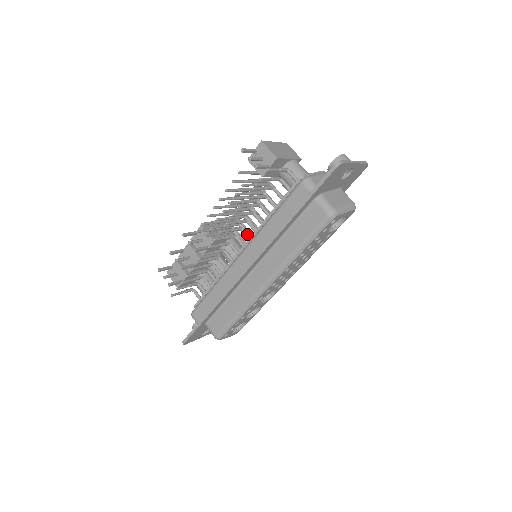
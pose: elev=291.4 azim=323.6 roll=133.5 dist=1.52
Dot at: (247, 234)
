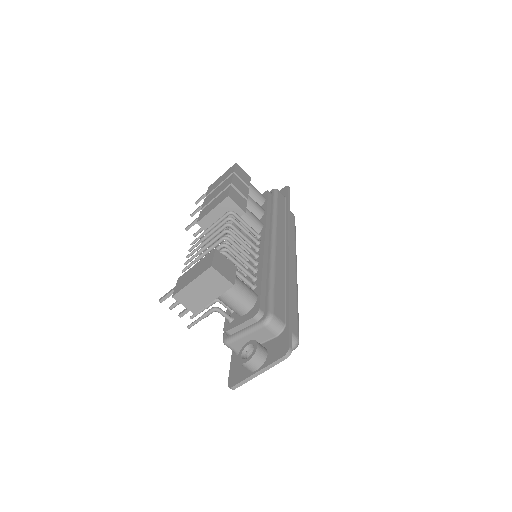
Dot at: occluded
